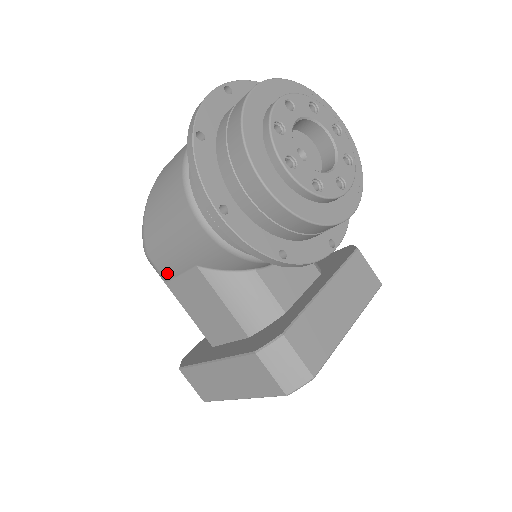
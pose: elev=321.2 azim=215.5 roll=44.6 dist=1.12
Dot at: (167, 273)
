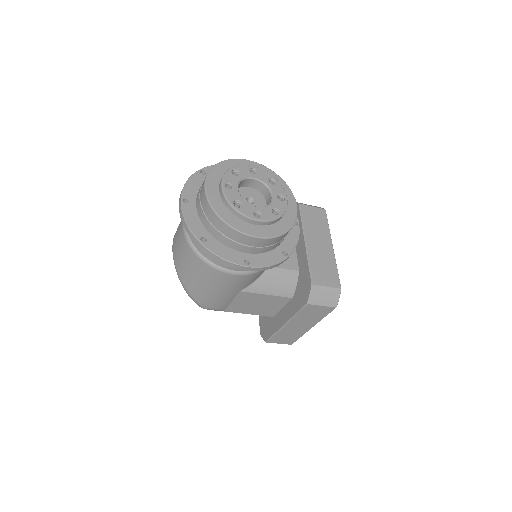
Dot at: (223, 307)
